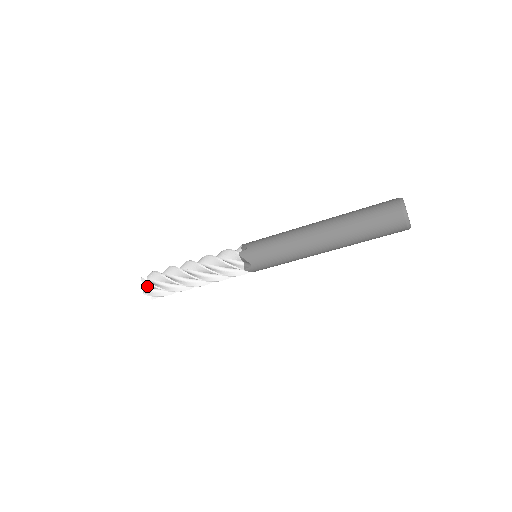
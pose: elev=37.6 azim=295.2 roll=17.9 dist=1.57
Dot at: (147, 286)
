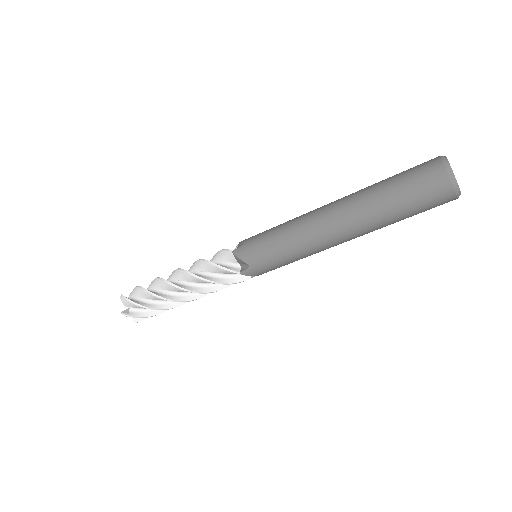
Dot at: (127, 305)
